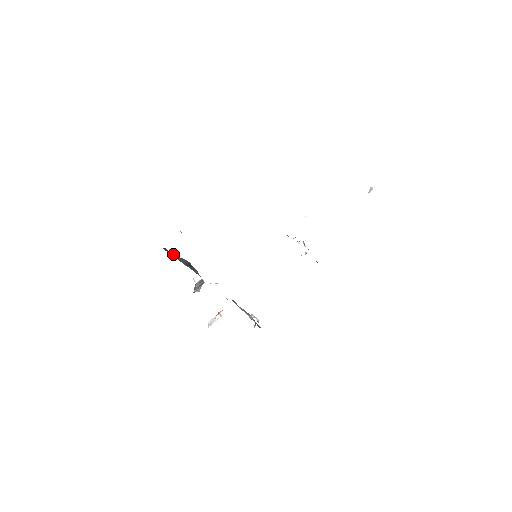
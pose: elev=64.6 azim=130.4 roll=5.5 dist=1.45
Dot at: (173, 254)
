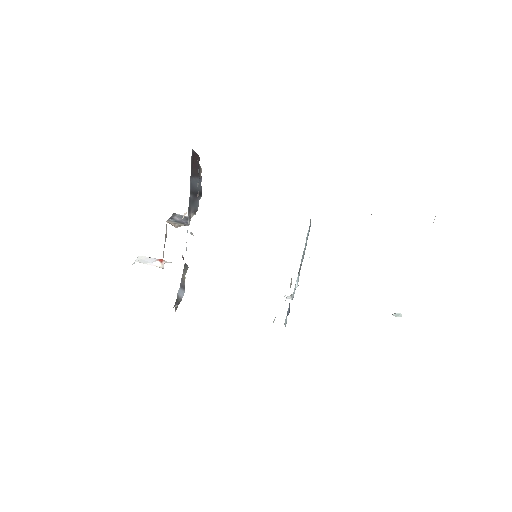
Dot at: (197, 168)
